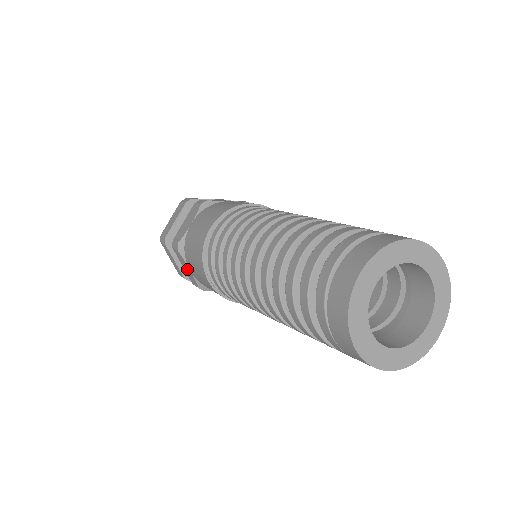
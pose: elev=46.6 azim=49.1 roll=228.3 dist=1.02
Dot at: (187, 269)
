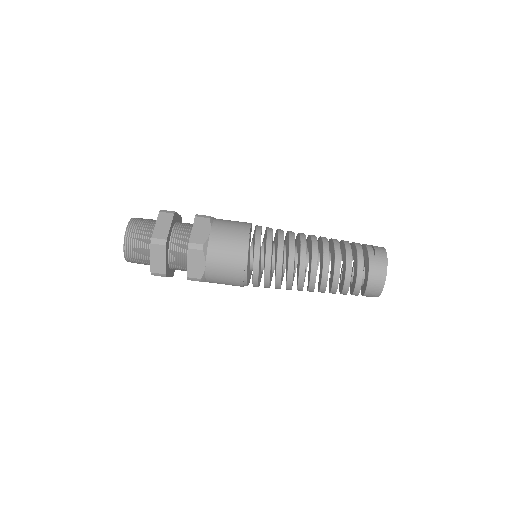
Dot at: (203, 231)
